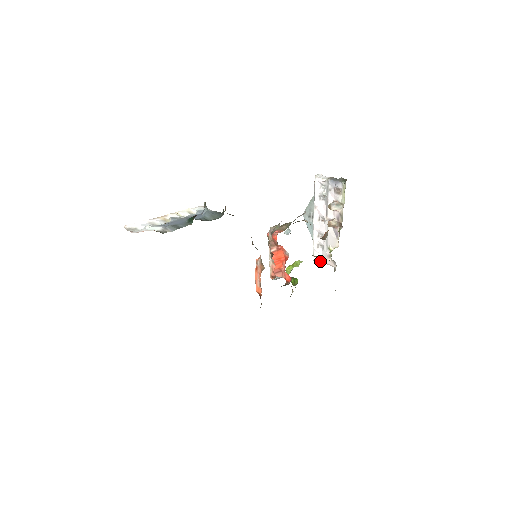
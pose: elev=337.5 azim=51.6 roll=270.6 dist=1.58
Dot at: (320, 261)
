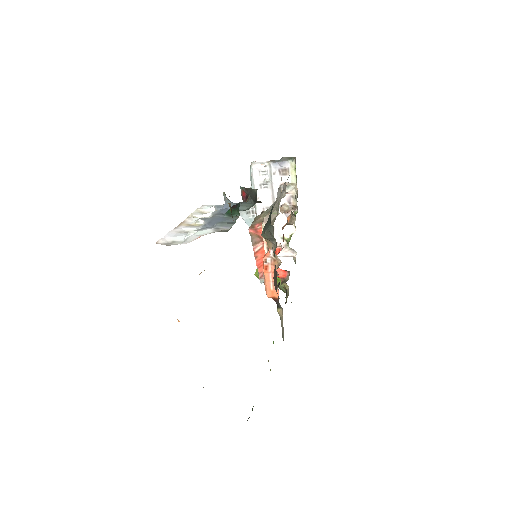
Dot at: occluded
